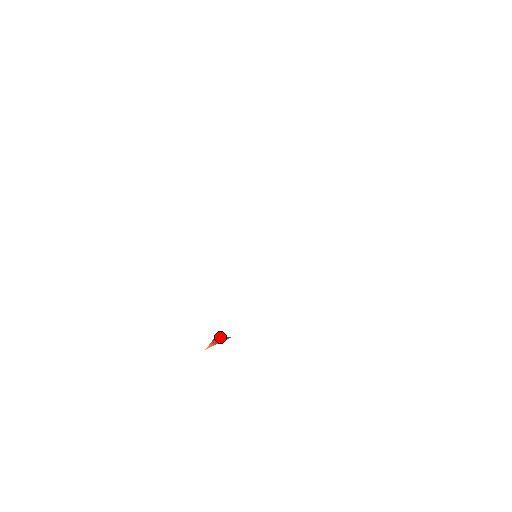
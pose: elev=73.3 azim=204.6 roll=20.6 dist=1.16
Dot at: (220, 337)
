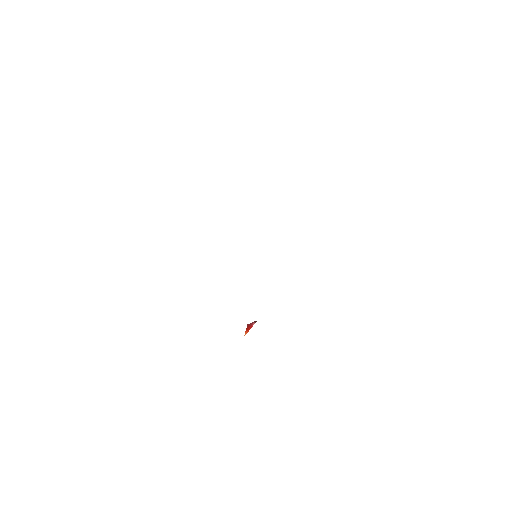
Dot at: (250, 324)
